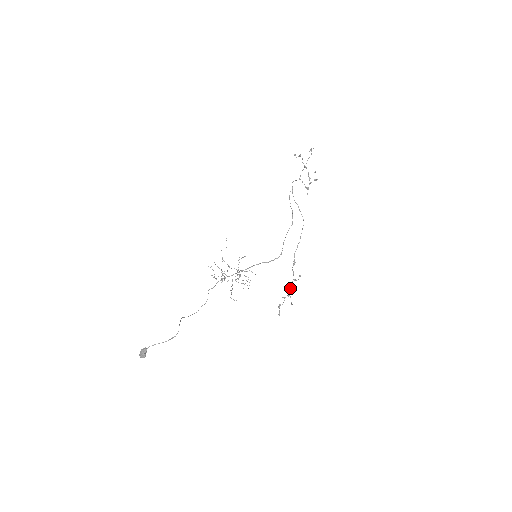
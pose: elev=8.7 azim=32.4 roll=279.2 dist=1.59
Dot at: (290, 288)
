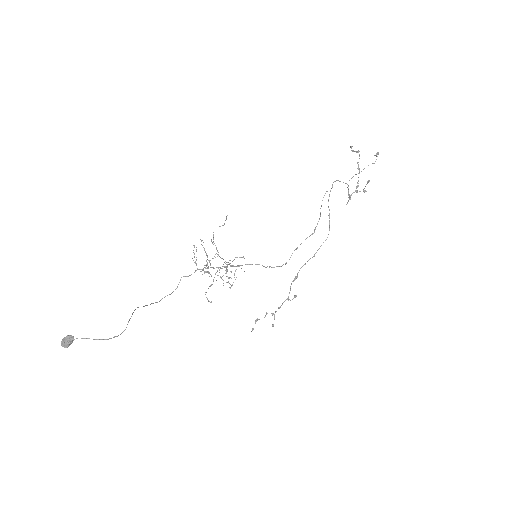
Dot at: (279, 307)
